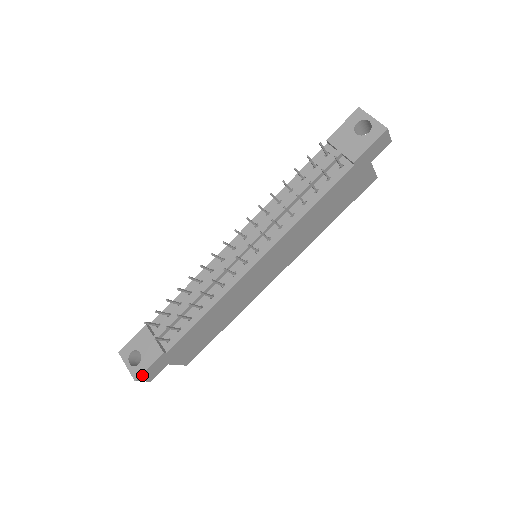
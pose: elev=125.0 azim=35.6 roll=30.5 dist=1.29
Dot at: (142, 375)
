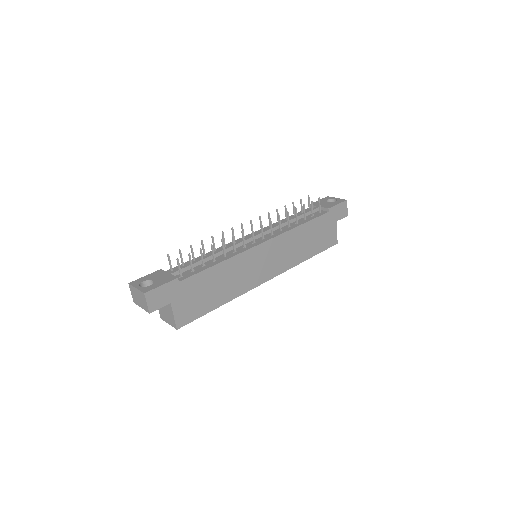
Dot at: (152, 292)
